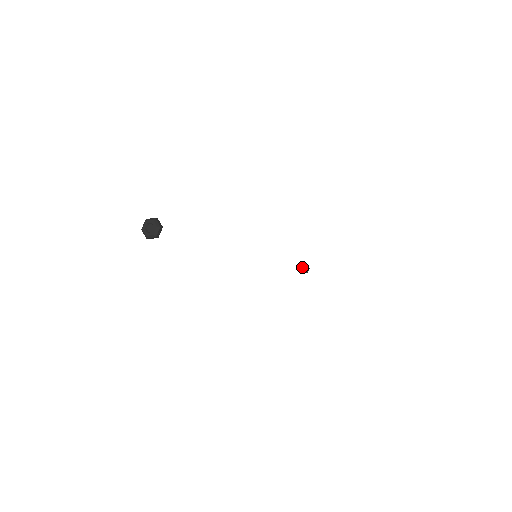
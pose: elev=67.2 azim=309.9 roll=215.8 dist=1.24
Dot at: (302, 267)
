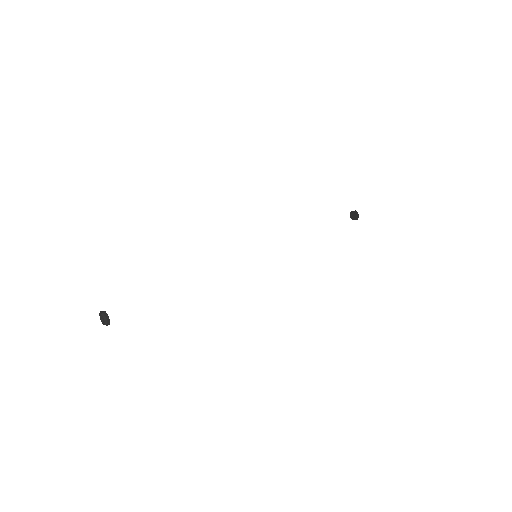
Dot at: (352, 214)
